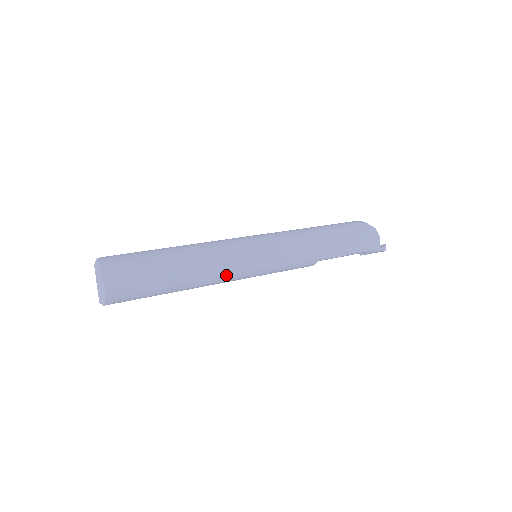
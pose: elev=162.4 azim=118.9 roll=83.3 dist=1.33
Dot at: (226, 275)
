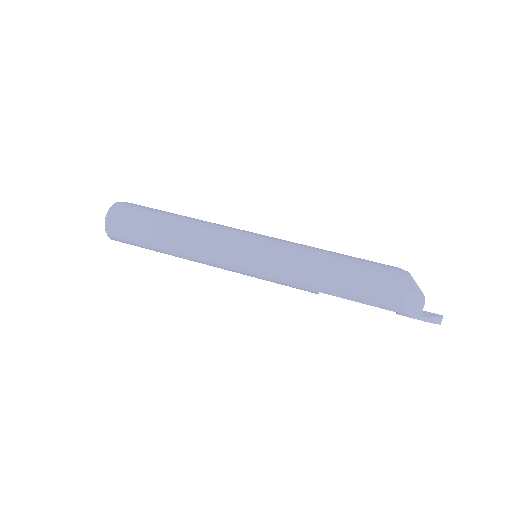
Dot at: (208, 260)
